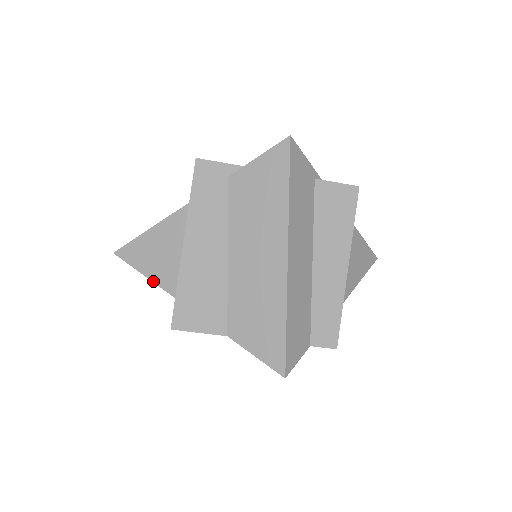
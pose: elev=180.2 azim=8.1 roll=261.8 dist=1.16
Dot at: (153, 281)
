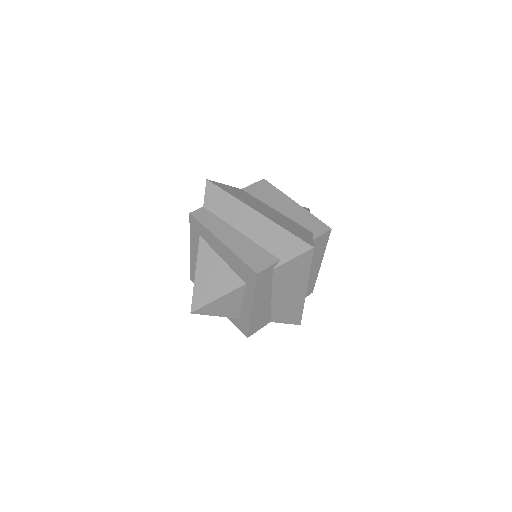
Dot at: occluded
